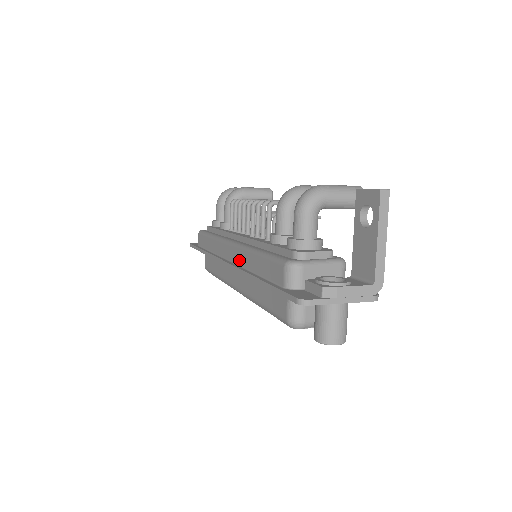
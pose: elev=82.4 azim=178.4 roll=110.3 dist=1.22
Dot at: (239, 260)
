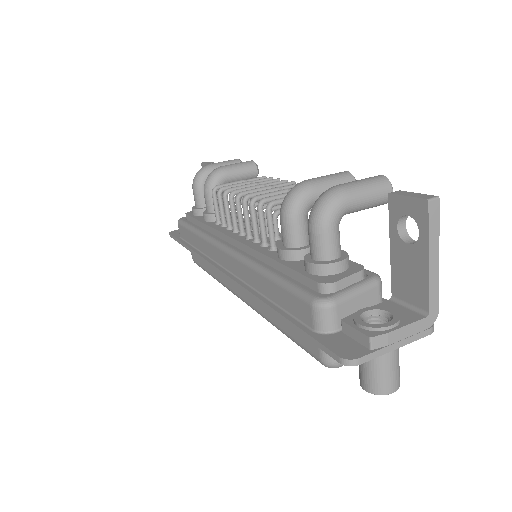
Dot at: (241, 274)
